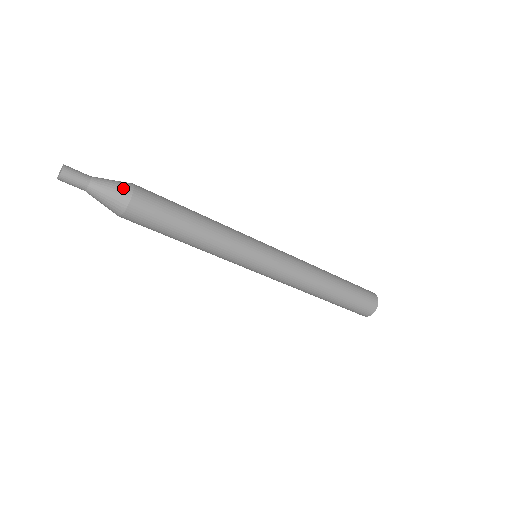
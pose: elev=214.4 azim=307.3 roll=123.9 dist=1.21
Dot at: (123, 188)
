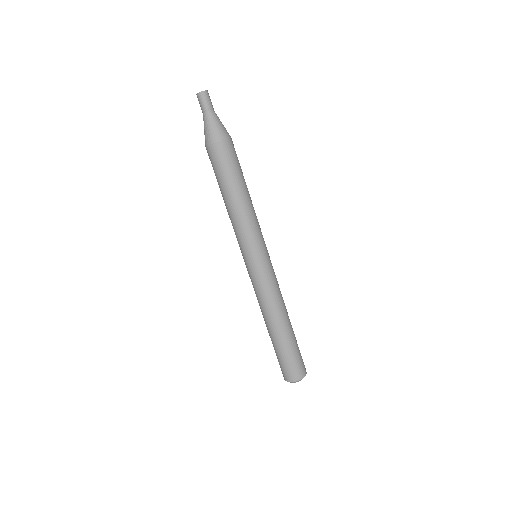
Dot at: occluded
